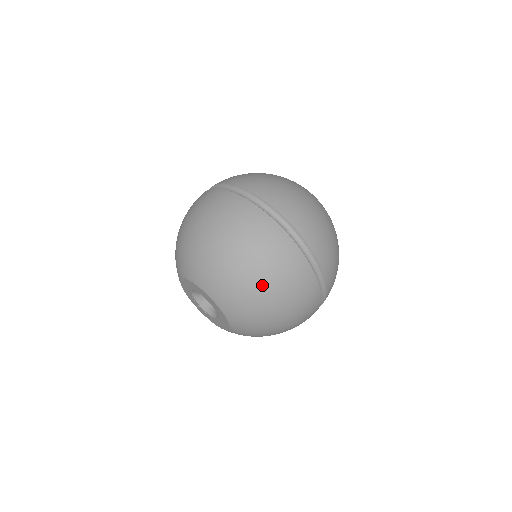
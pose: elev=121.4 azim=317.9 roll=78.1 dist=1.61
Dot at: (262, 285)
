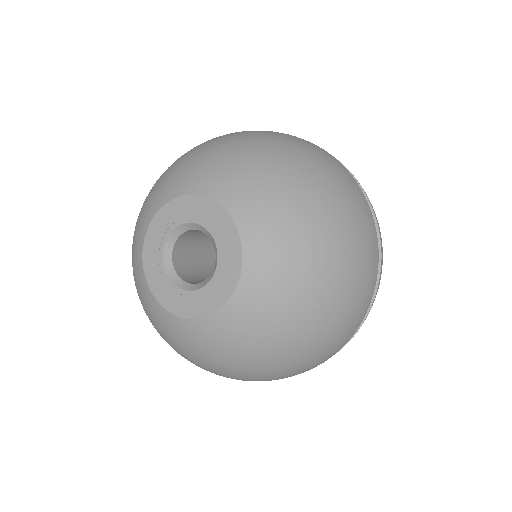
Dot at: (277, 150)
